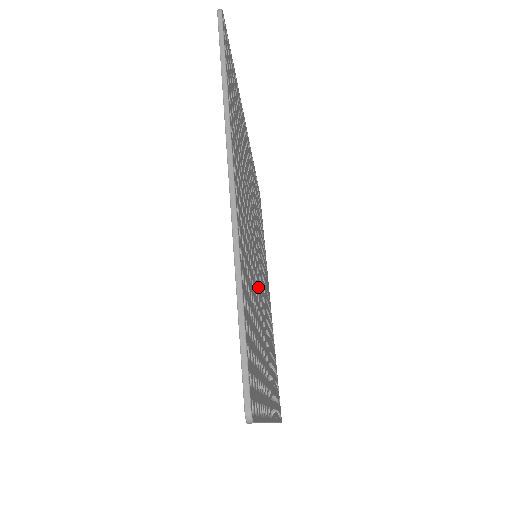
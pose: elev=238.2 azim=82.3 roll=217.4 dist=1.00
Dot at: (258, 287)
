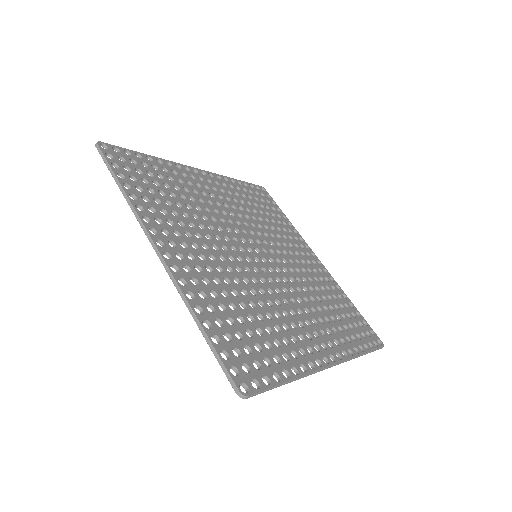
Dot at: (261, 282)
